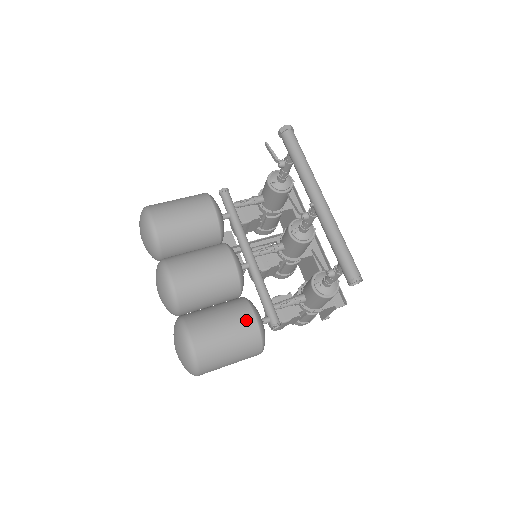
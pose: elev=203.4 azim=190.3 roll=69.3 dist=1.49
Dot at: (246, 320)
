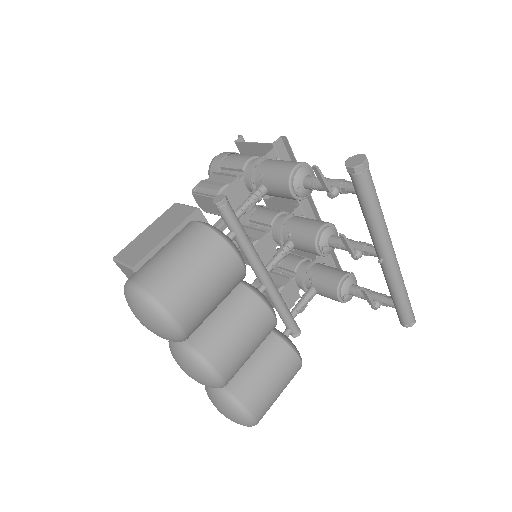
Dot at: (293, 366)
